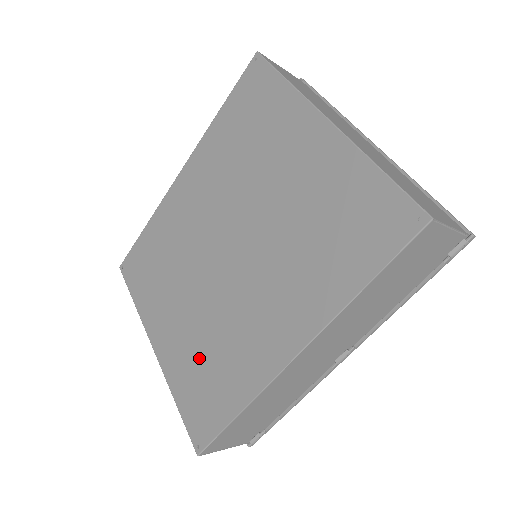
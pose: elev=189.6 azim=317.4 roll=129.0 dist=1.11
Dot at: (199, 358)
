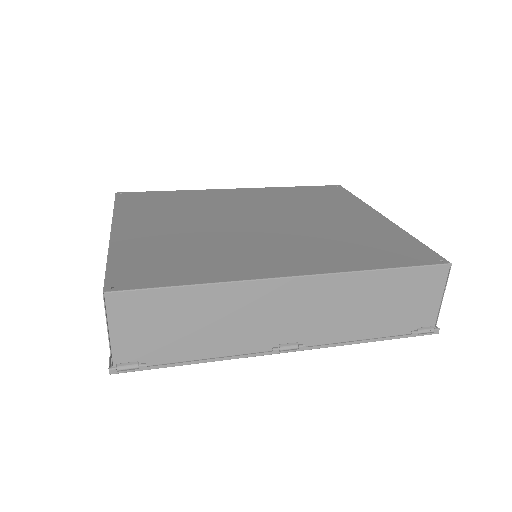
Dot at: (173, 248)
